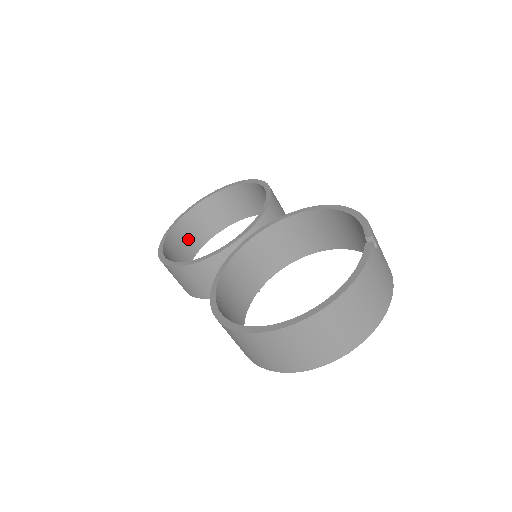
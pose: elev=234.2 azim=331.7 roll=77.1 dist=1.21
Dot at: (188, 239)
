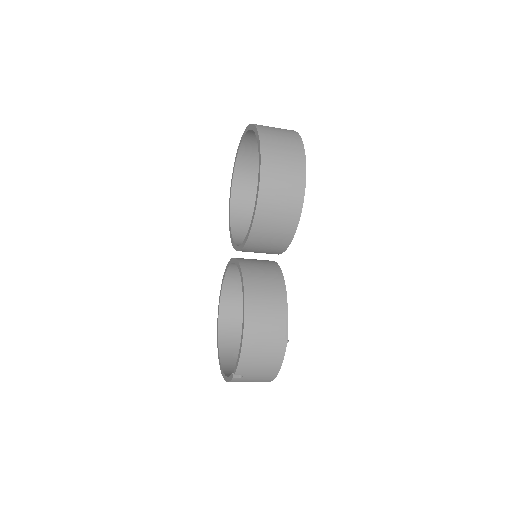
Dot at: occluded
